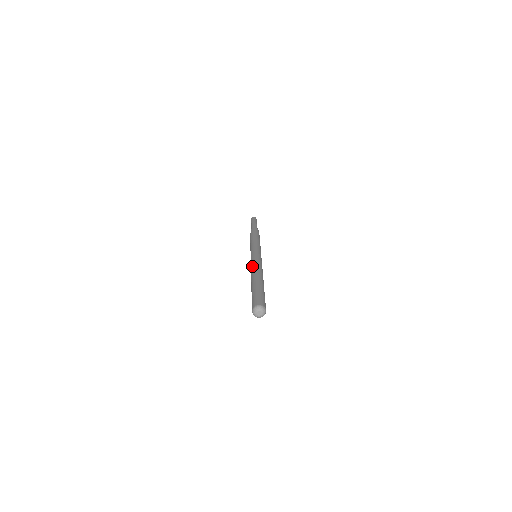
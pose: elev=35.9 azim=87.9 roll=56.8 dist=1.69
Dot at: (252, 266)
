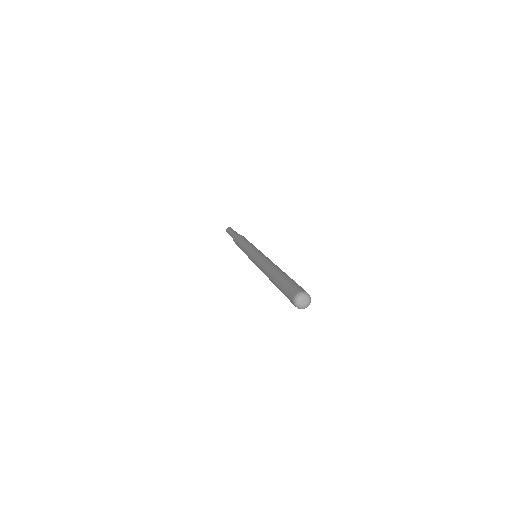
Dot at: (264, 260)
